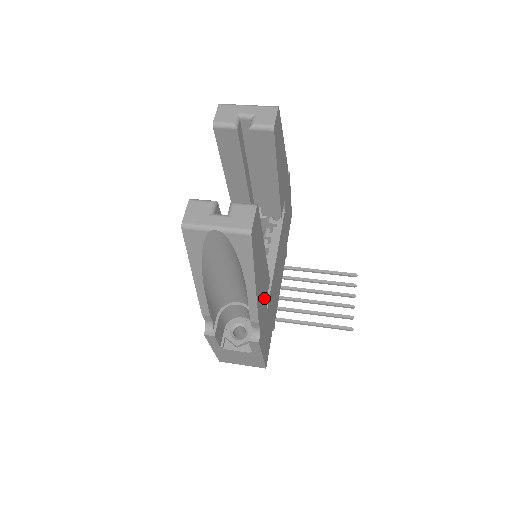
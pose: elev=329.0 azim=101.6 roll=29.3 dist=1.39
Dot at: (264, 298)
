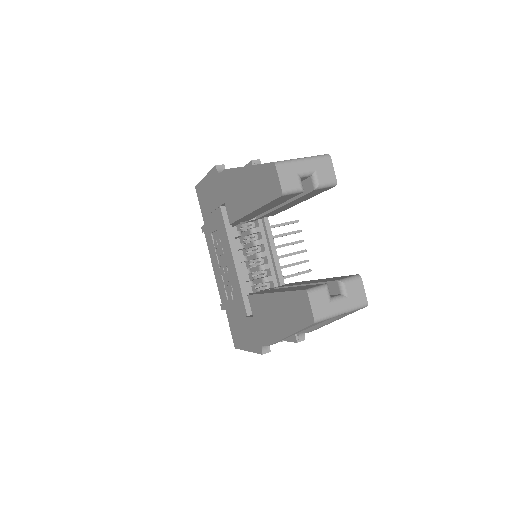
Dot at: occluded
